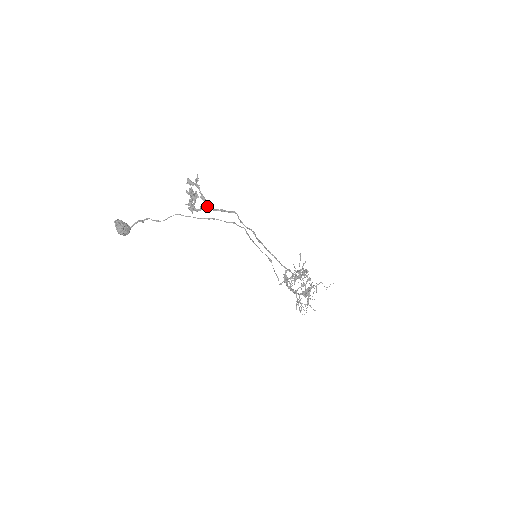
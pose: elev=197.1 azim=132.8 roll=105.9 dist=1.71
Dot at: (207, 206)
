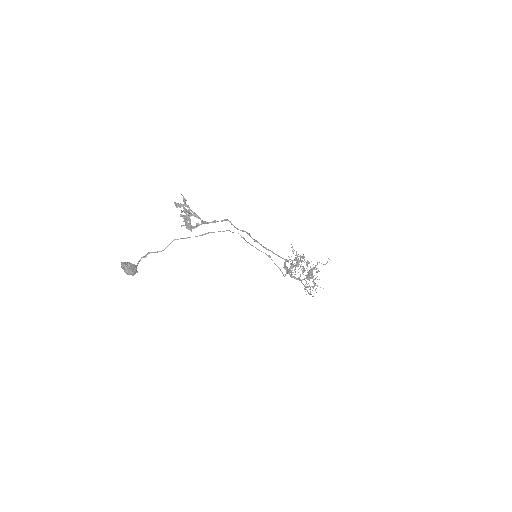
Dot at: (201, 221)
